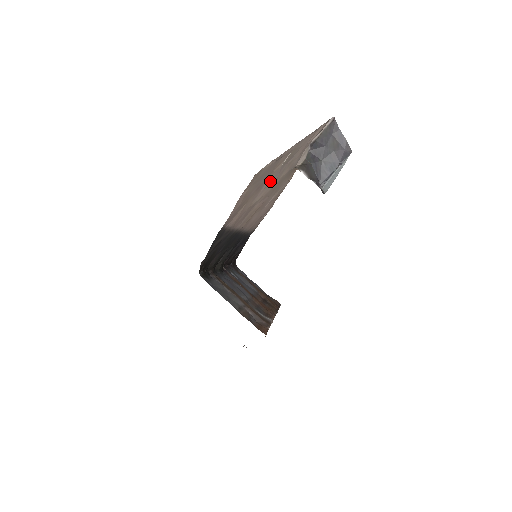
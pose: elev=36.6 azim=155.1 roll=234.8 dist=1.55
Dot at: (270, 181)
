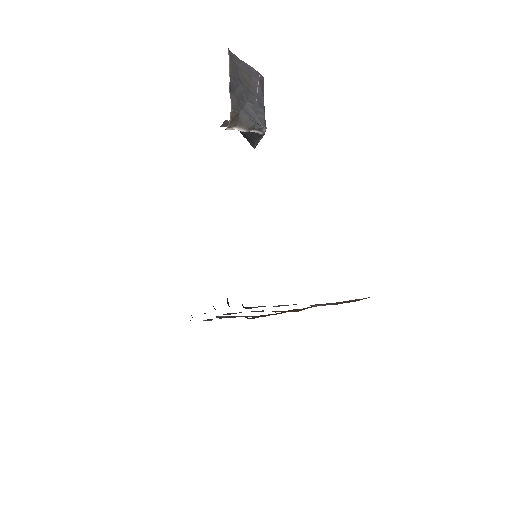
Dot at: occluded
